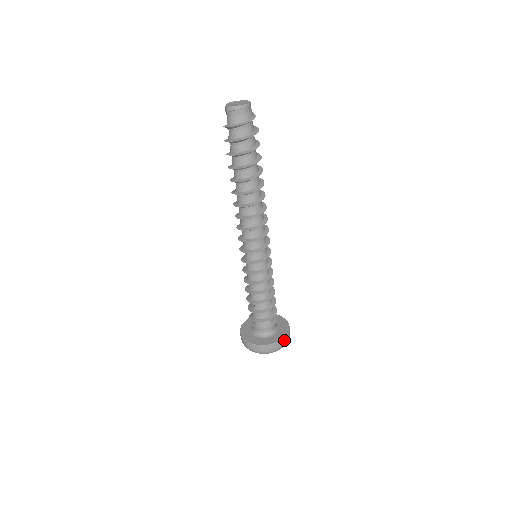
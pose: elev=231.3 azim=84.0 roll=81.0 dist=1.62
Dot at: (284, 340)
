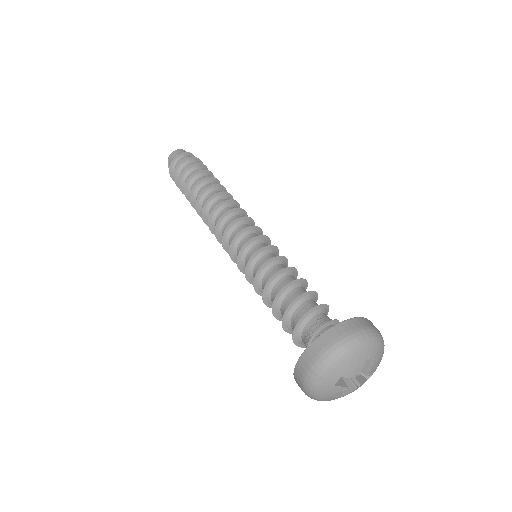
Dot at: (336, 331)
